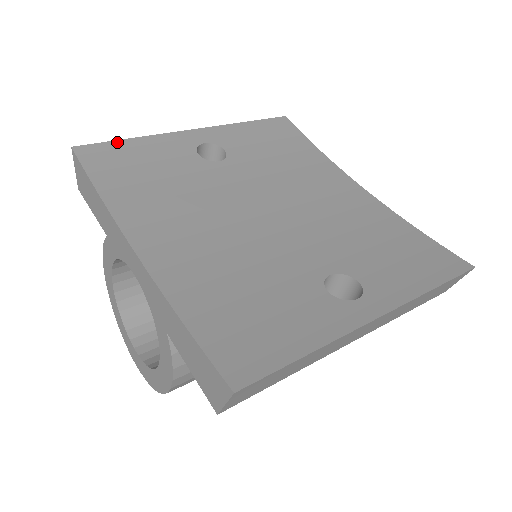
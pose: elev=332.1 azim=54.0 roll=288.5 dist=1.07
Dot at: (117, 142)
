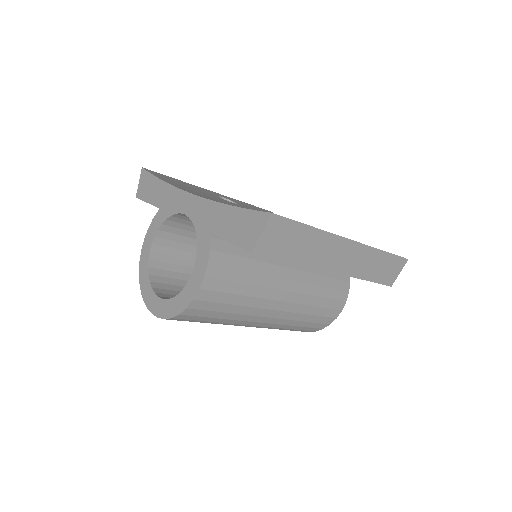
Dot at: (169, 177)
